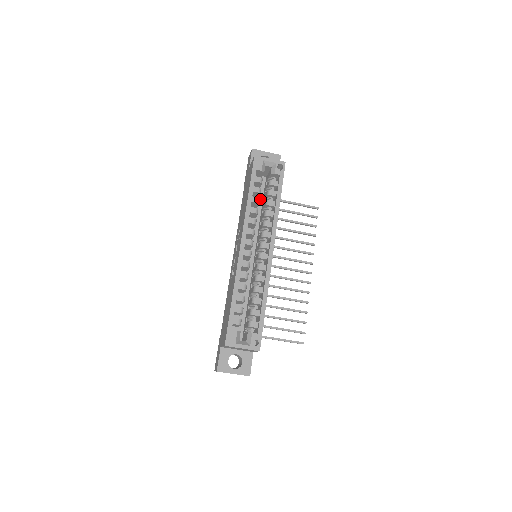
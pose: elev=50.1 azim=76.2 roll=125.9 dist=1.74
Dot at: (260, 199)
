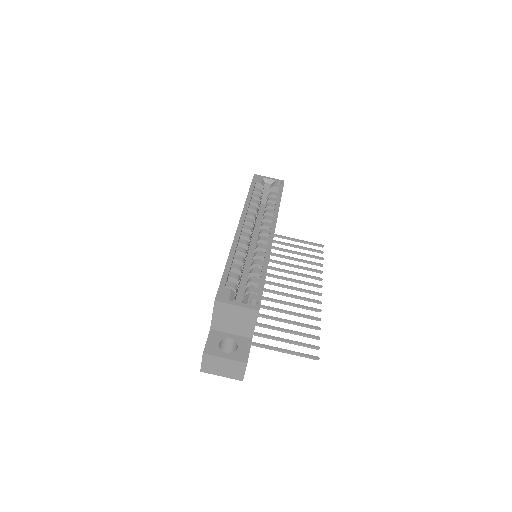
Dot at: (260, 218)
